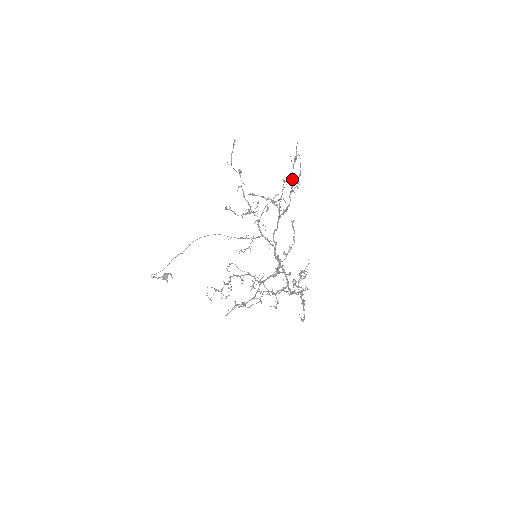
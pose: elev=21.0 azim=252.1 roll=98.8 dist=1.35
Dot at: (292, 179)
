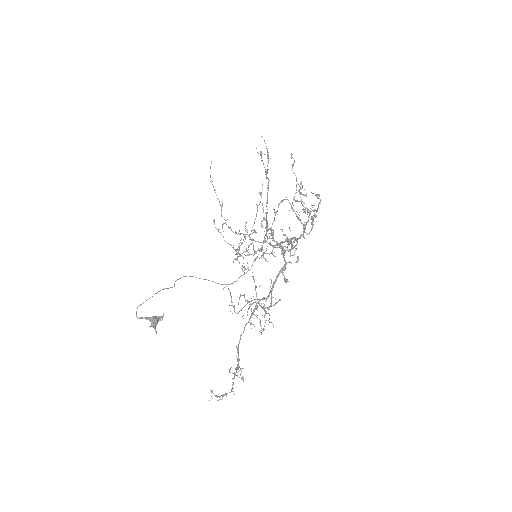
Dot at: (264, 167)
